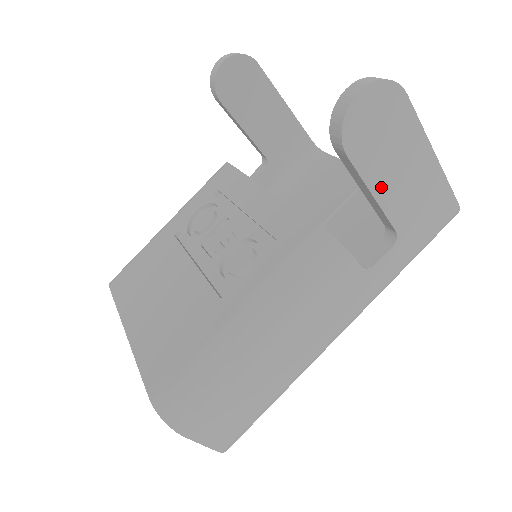
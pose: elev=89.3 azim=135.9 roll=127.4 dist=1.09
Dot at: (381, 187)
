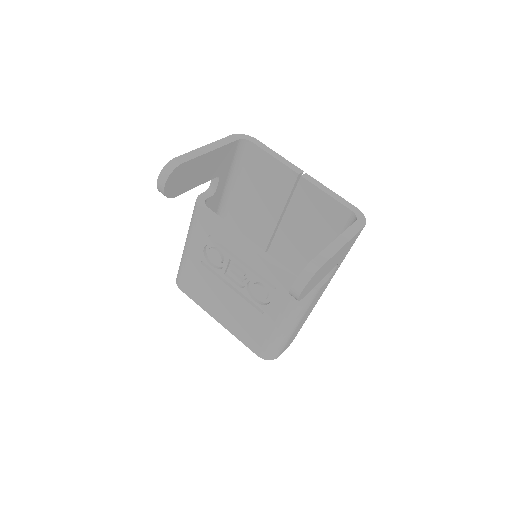
Dot at: (323, 276)
